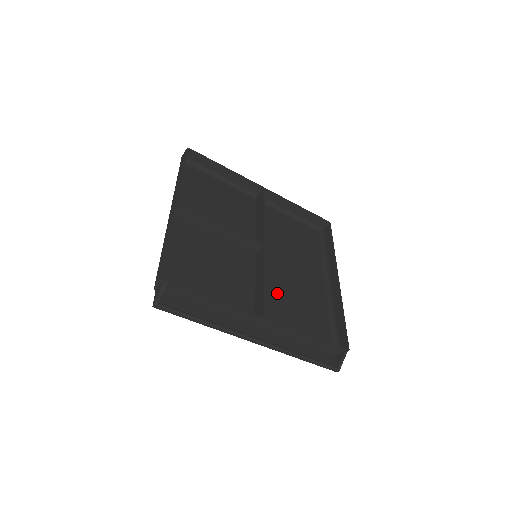
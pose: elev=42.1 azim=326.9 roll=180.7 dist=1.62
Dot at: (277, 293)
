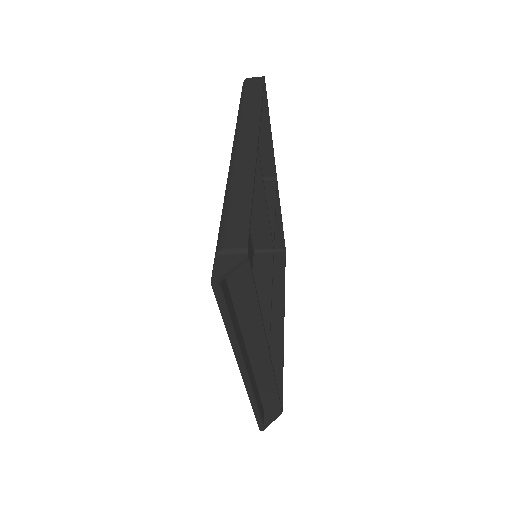
Dot at: occluded
